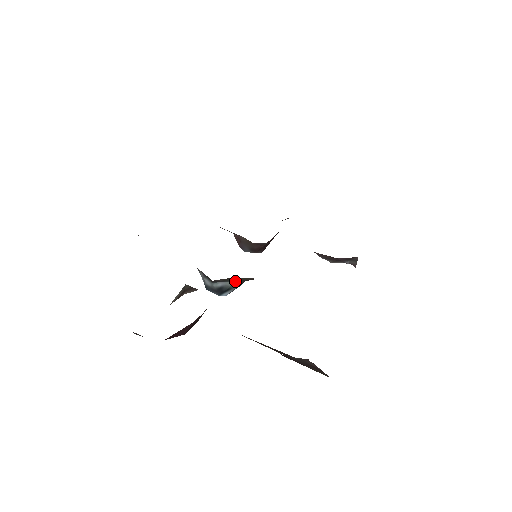
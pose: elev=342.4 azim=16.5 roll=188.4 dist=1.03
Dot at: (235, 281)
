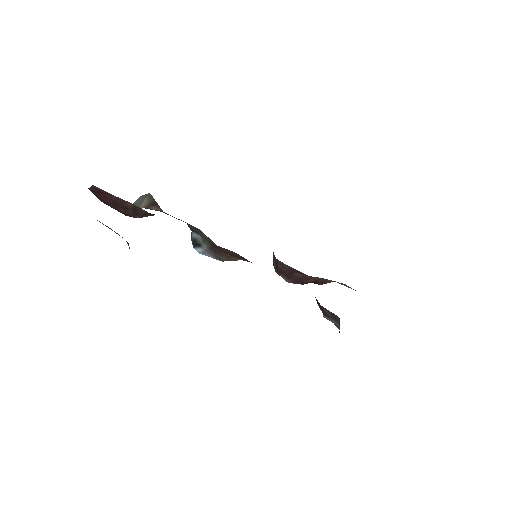
Dot at: (203, 237)
